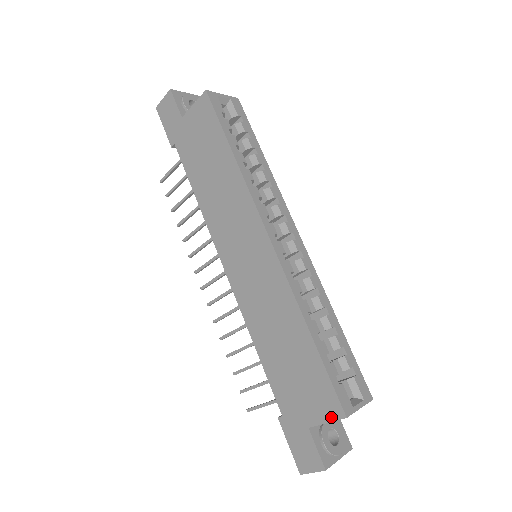
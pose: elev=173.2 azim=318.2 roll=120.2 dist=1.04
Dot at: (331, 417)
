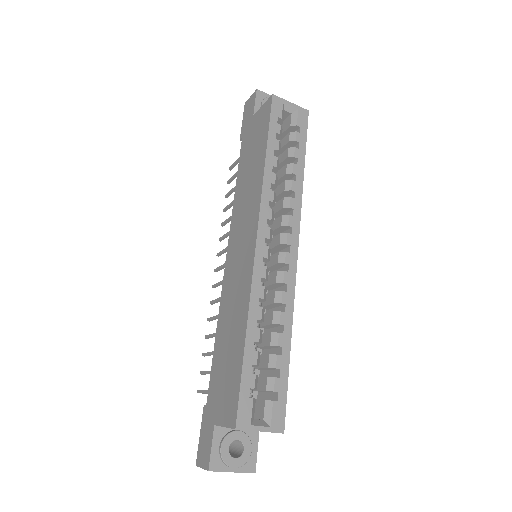
Dot at: (228, 423)
